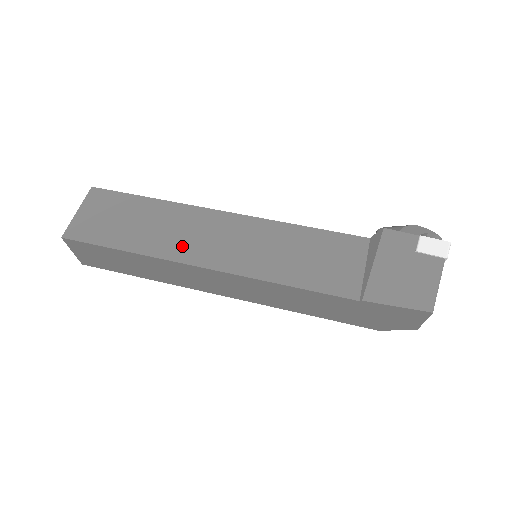
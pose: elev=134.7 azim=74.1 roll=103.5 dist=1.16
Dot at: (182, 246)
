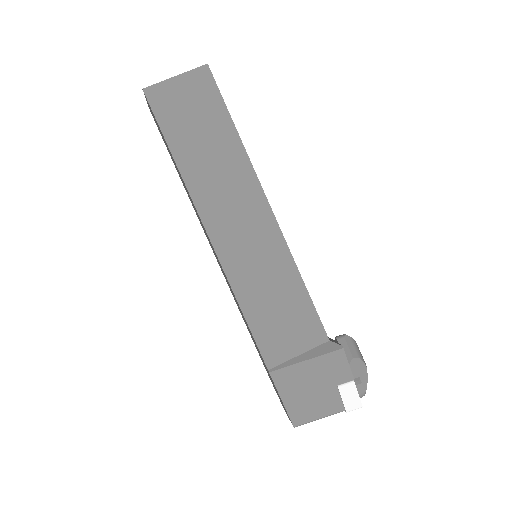
Dot at: (213, 200)
